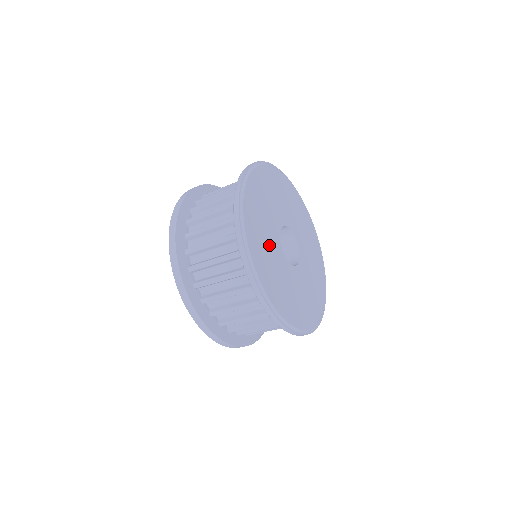
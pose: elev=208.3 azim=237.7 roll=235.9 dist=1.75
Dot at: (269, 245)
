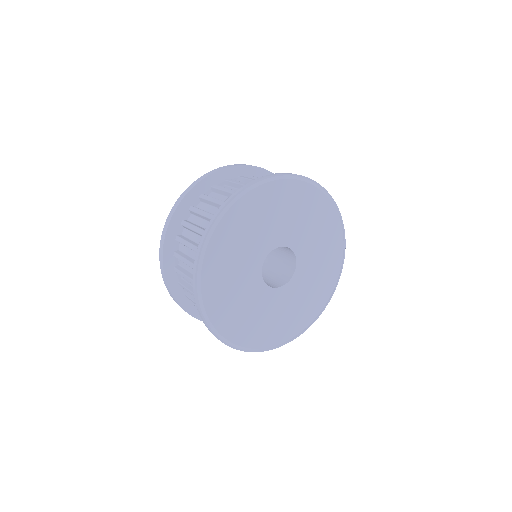
Dot at: (242, 259)
